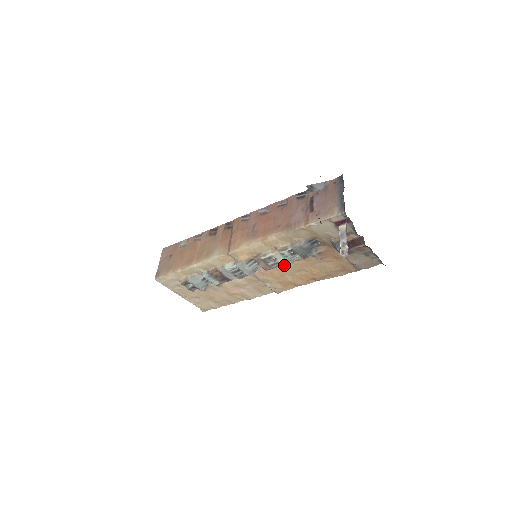
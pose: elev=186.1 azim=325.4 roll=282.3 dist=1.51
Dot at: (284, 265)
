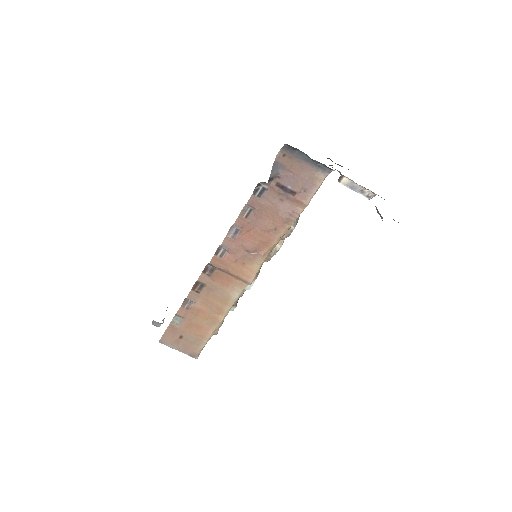
Dot at: occluded
